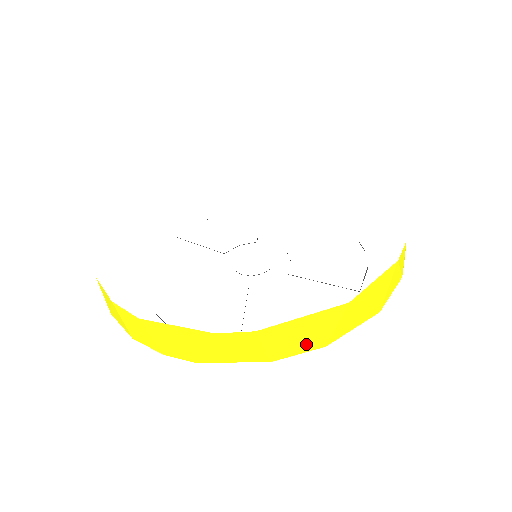
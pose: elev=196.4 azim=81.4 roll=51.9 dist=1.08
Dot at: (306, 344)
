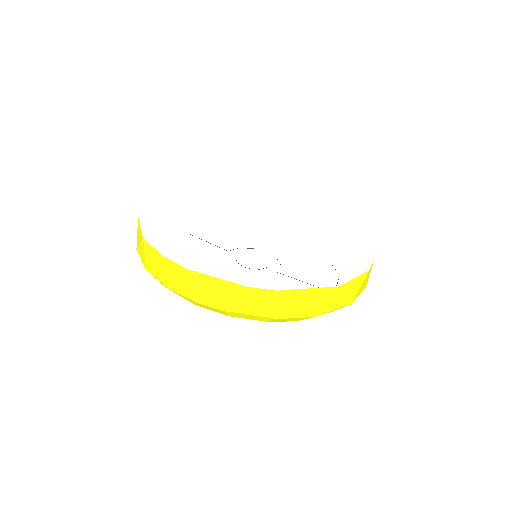
Dot at: (305, 311)
